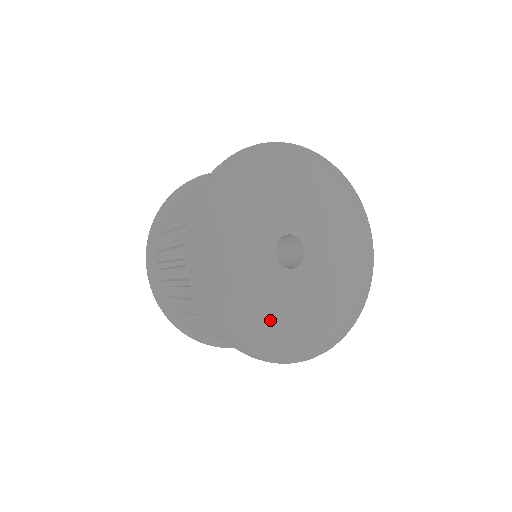
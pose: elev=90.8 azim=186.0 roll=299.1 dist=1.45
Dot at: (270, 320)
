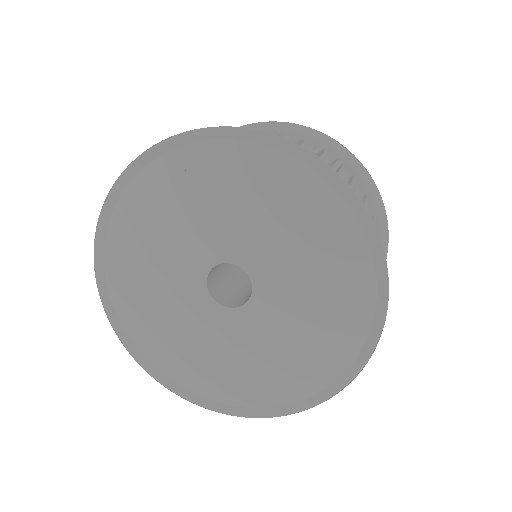
Dot at: (142, 286)
